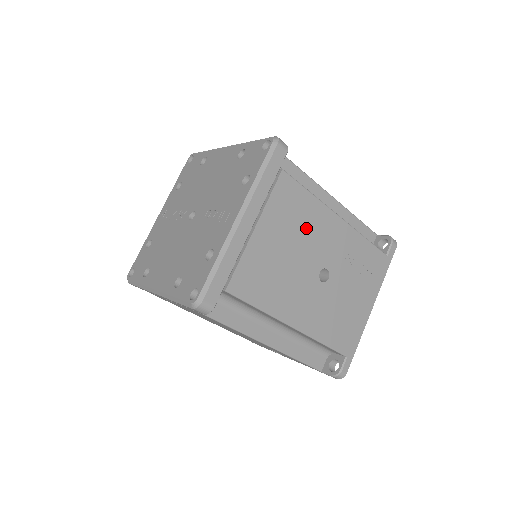
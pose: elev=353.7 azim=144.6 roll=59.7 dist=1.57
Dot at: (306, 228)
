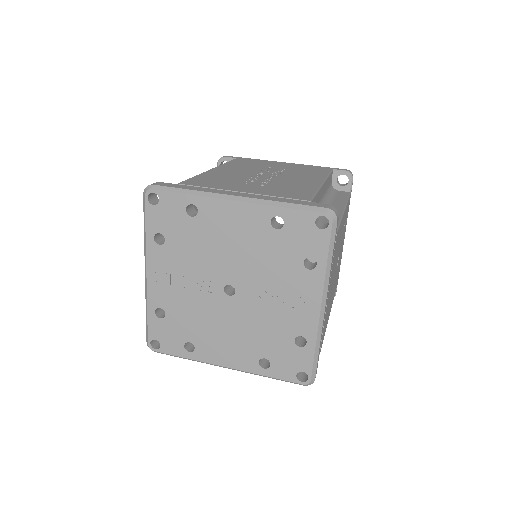
Dot at: (337, 249)
